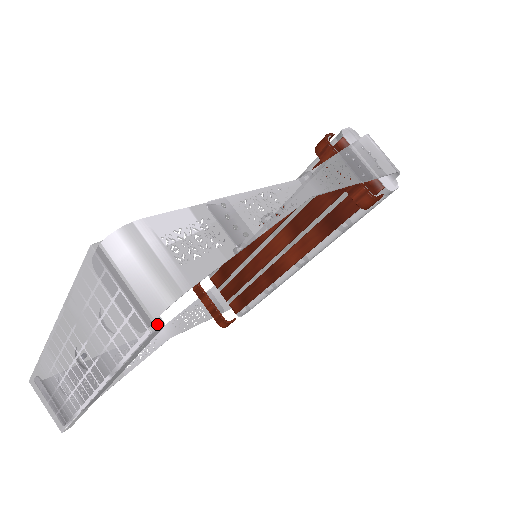
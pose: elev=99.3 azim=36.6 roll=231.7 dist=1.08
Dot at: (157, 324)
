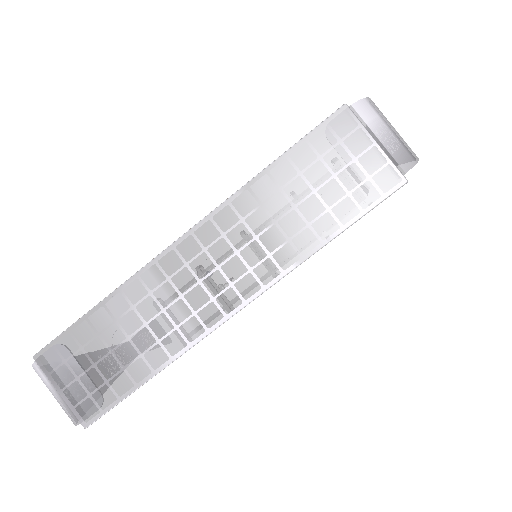
Dot at: (404, 179)
